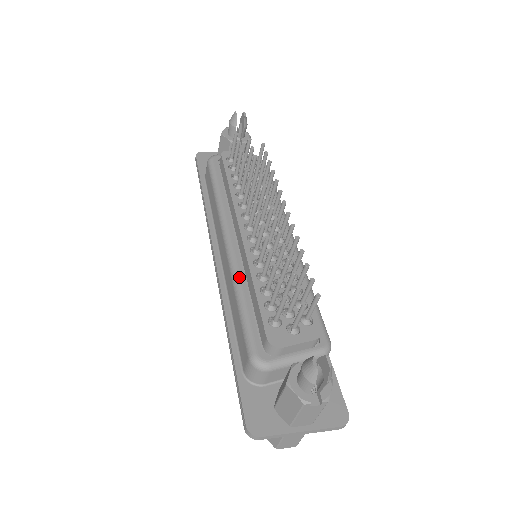
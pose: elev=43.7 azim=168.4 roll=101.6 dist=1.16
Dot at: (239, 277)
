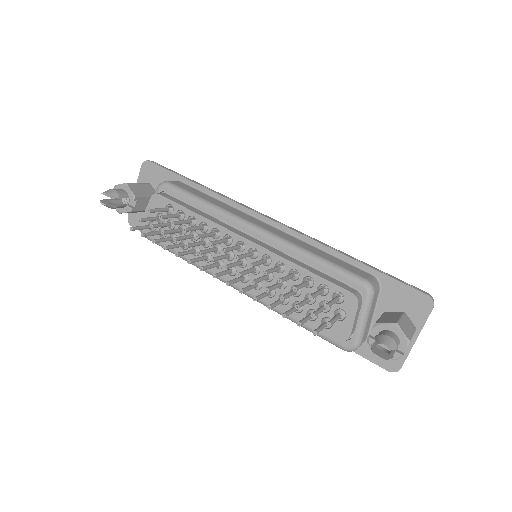
Dot at: (274, 308)
